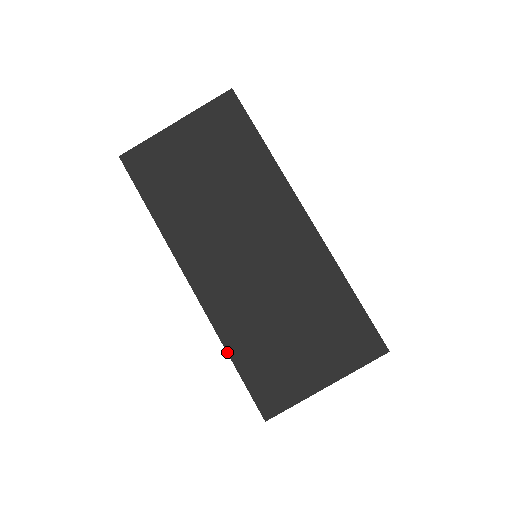
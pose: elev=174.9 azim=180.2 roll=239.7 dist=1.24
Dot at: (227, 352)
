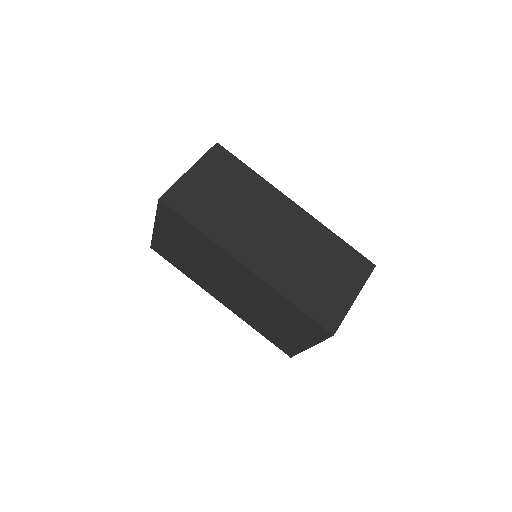
Dot at: (290, 301)
